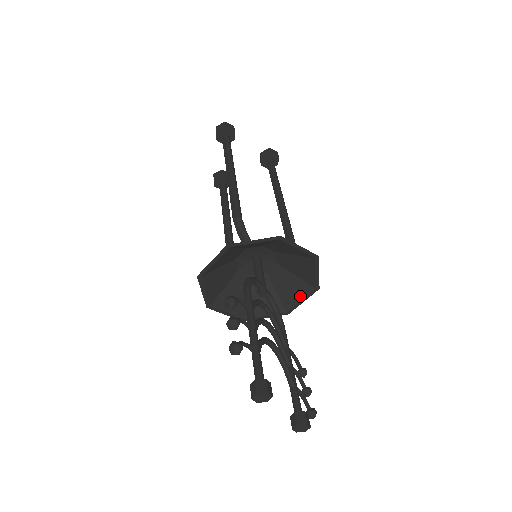
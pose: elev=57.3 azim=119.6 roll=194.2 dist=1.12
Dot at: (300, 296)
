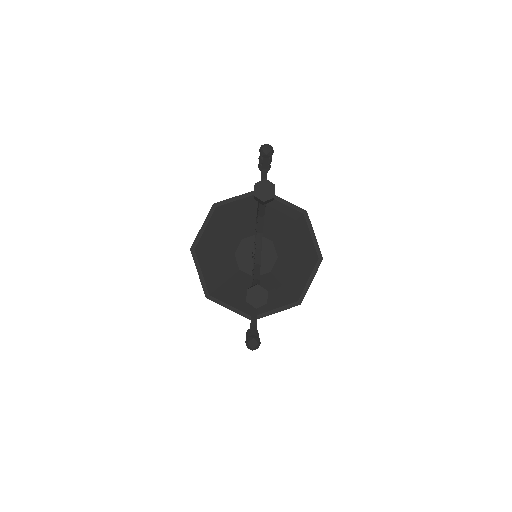
Dot at: (277, 304)
